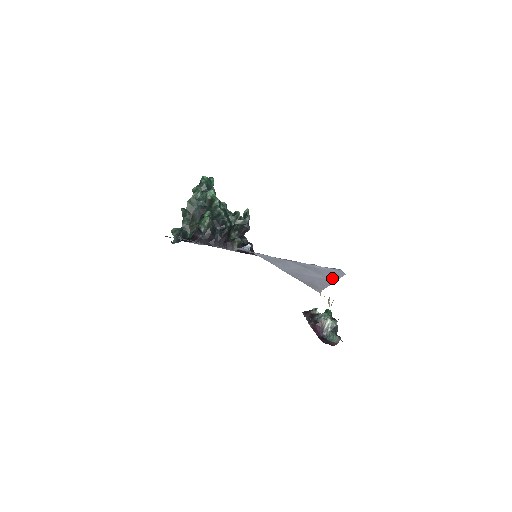
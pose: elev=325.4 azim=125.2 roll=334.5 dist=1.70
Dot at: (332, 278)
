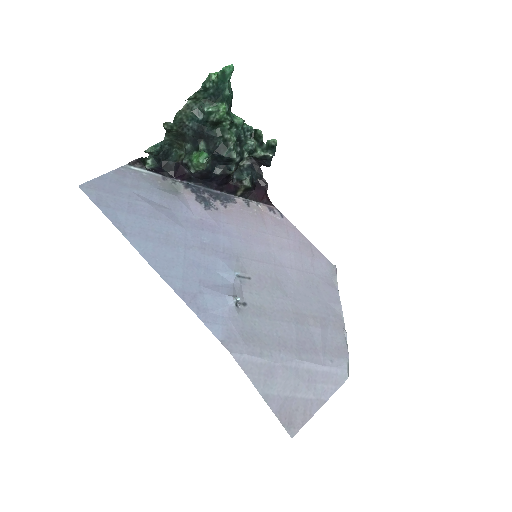
Dot at: (325, 395)
